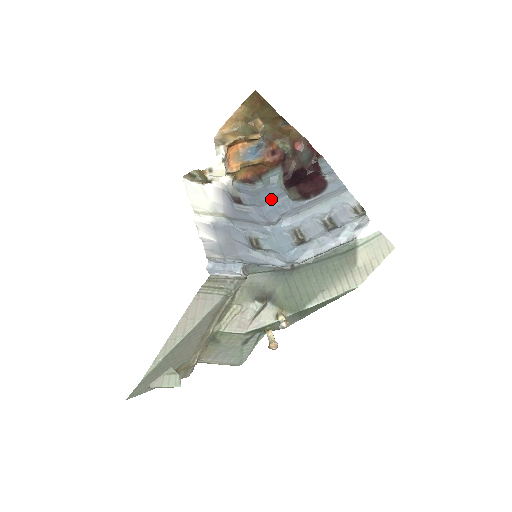
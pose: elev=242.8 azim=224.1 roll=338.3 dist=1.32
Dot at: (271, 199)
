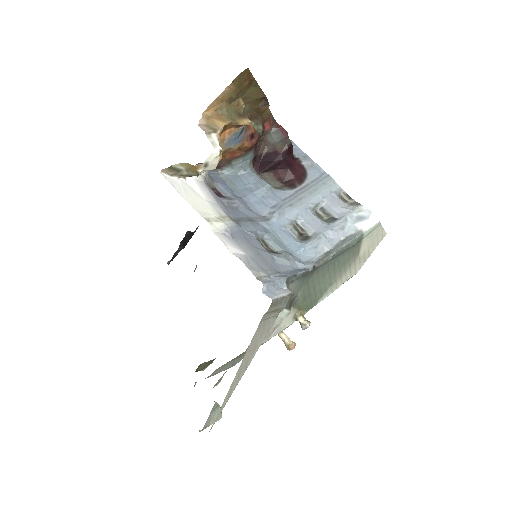
Dot at: (250, 188)
